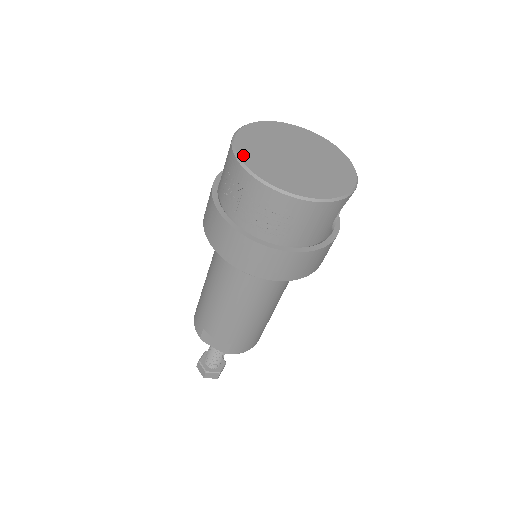
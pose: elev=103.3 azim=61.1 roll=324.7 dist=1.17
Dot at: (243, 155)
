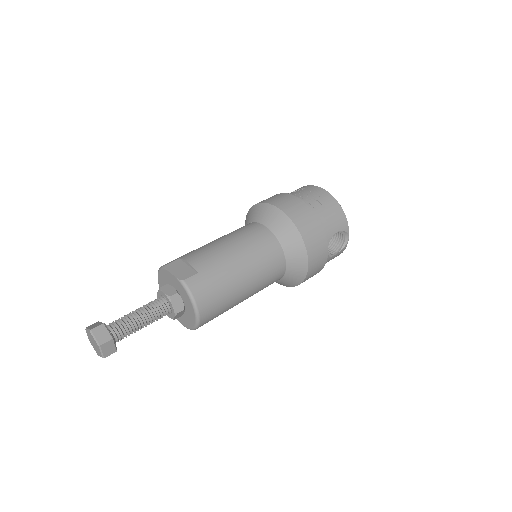
Dot at: occluded
